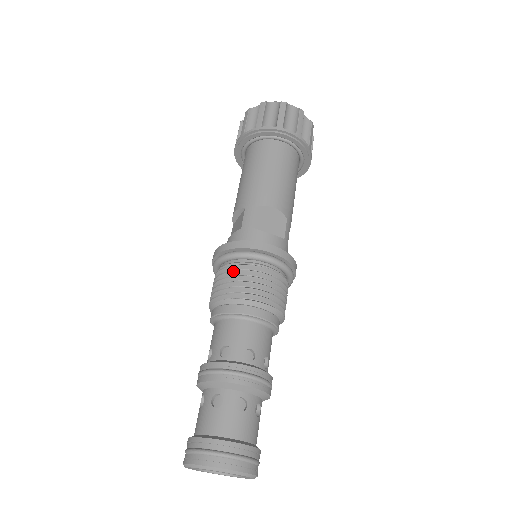
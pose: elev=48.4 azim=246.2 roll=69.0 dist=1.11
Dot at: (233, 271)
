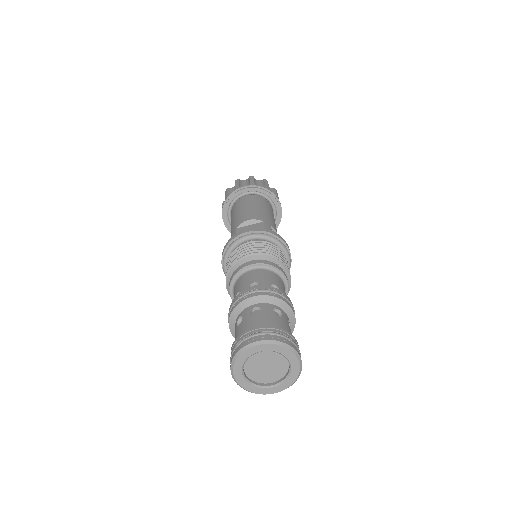
Dot at: (229, 259)
